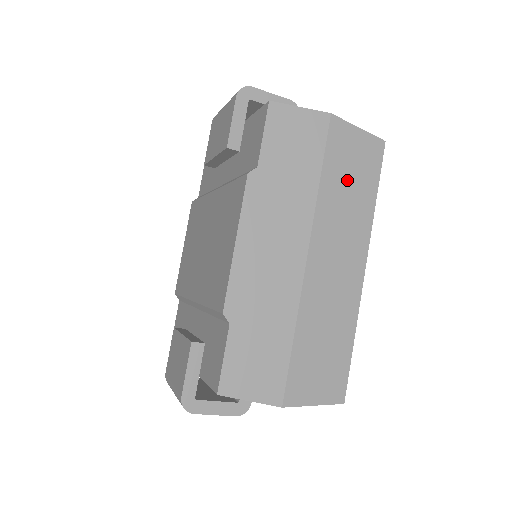
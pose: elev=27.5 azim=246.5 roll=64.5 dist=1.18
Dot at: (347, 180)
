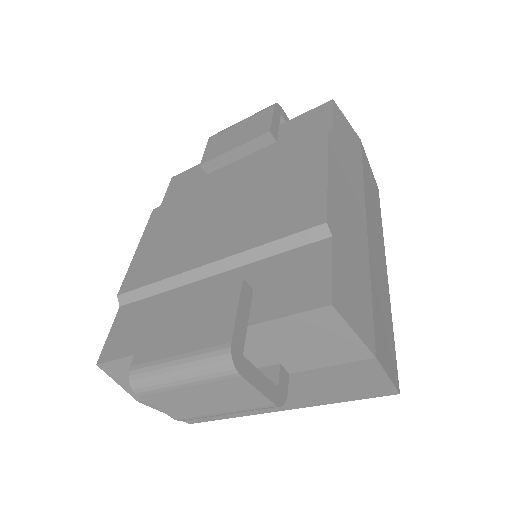
Dot at: (371, 192)
